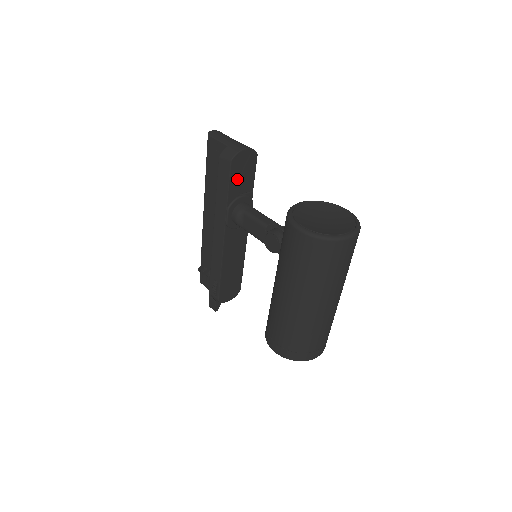
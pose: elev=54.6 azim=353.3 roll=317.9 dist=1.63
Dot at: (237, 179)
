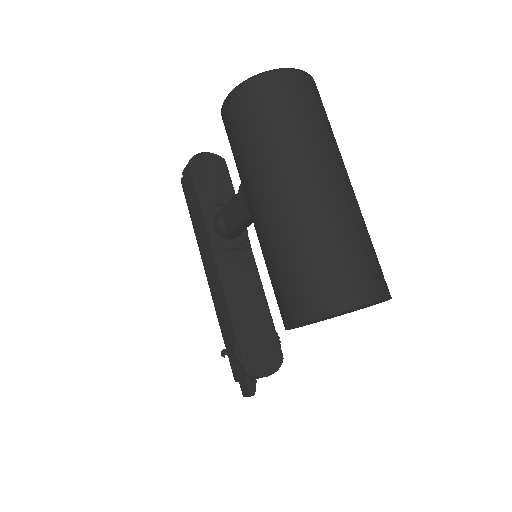
Dot at: (207, 185)
